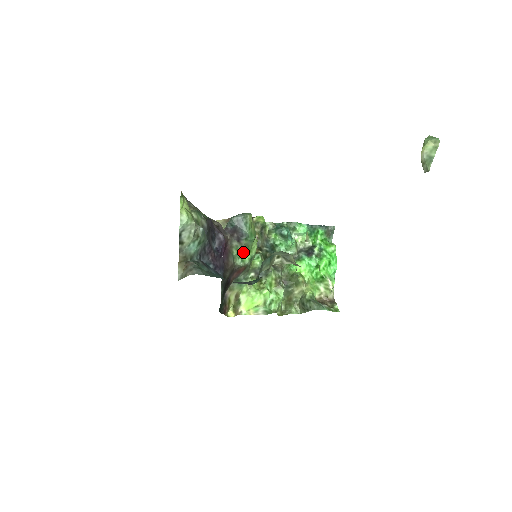
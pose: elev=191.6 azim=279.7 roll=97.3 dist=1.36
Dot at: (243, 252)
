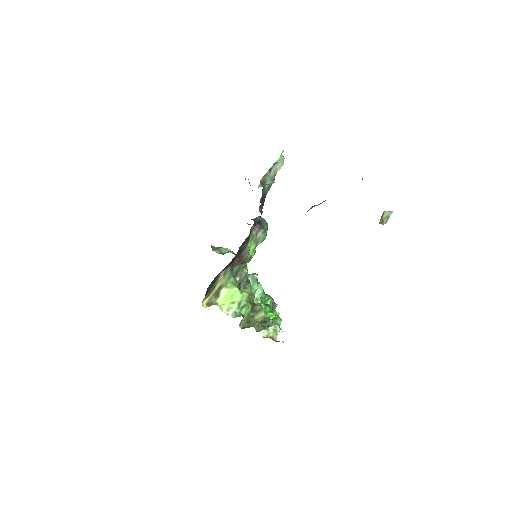
Dot at: (253, 244)
